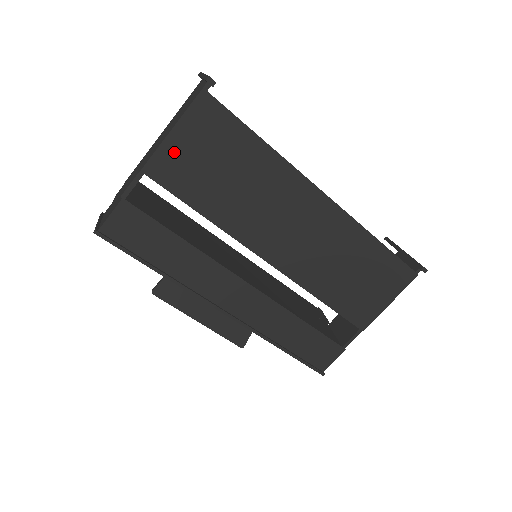
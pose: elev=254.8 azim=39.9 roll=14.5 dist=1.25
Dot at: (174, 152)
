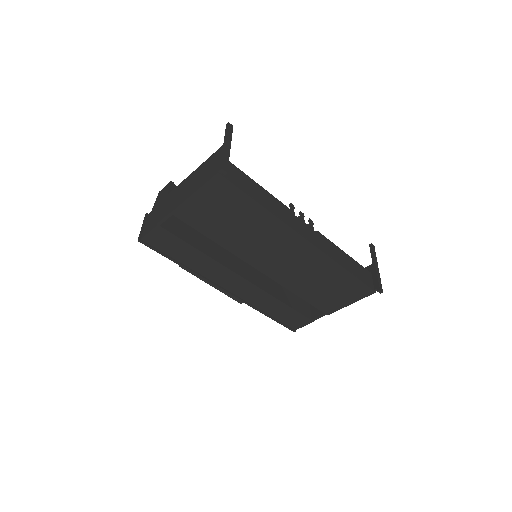
Dot at: (195, 206)
